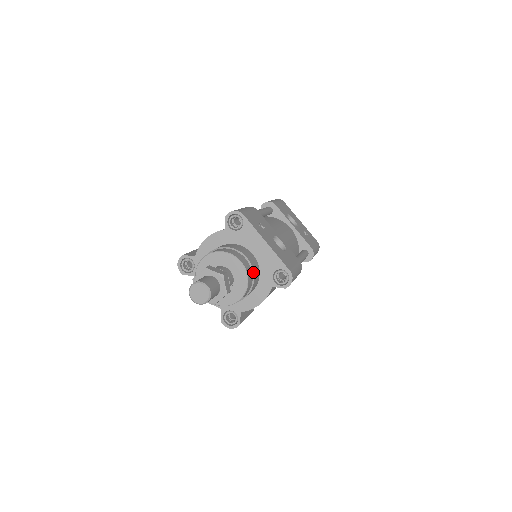
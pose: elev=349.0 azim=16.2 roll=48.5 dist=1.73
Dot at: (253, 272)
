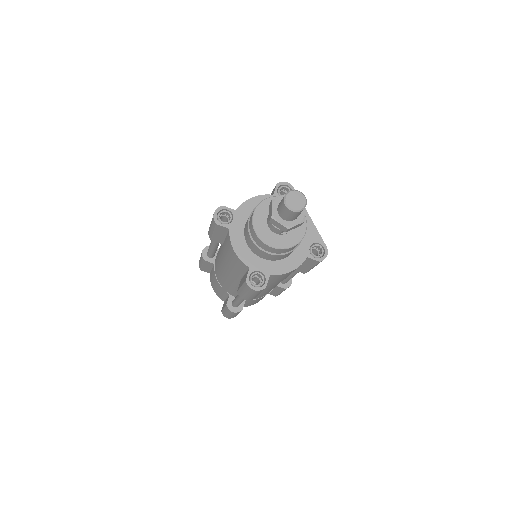
Dot at: occluded
